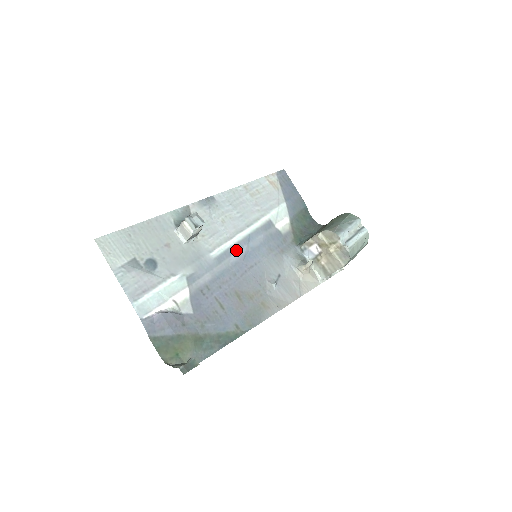
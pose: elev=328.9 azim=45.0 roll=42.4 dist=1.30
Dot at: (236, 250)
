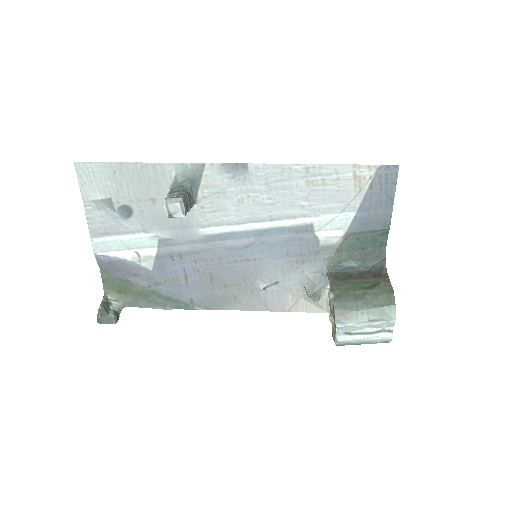
Dot at: (237, 237)
